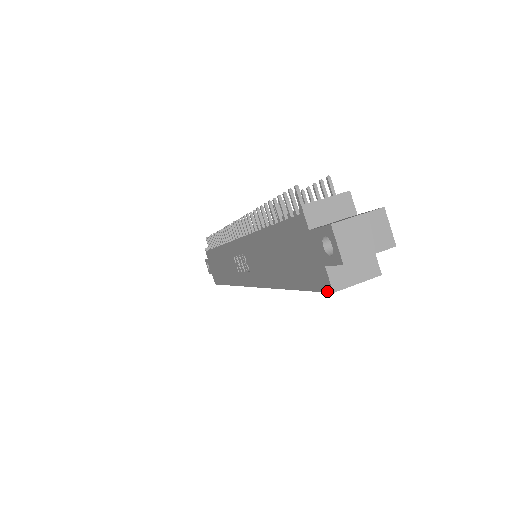
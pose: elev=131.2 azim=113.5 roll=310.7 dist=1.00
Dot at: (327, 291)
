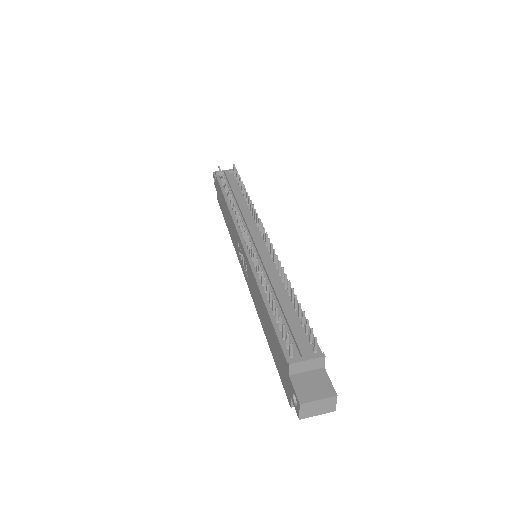
Dot at: (288, 400)
